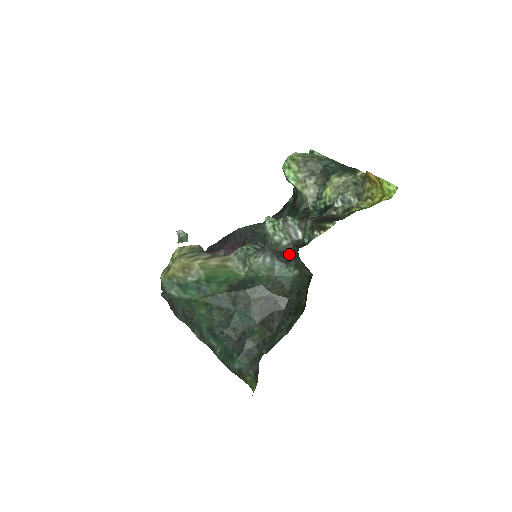
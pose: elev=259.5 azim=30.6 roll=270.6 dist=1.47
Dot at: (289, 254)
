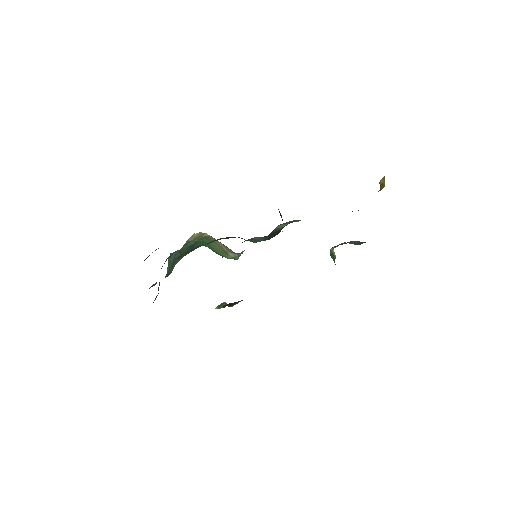
Dot at: (279, 231)
